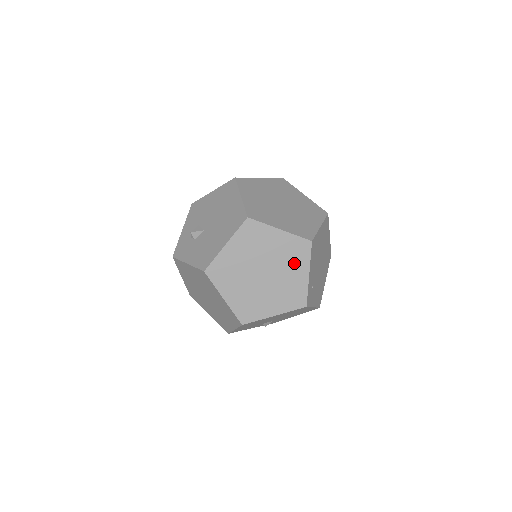
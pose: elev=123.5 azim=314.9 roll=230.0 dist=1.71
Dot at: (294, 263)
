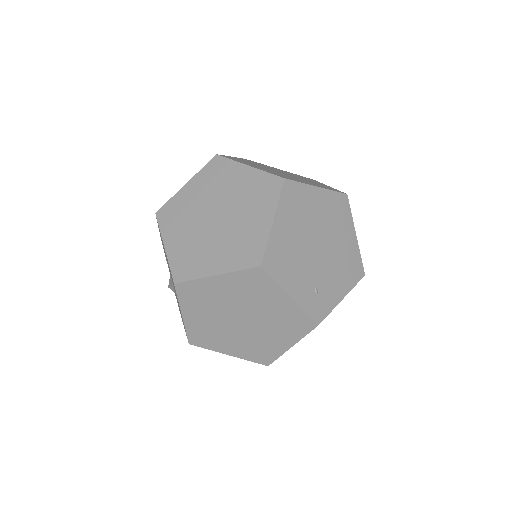
Dot at: (263, 296)
